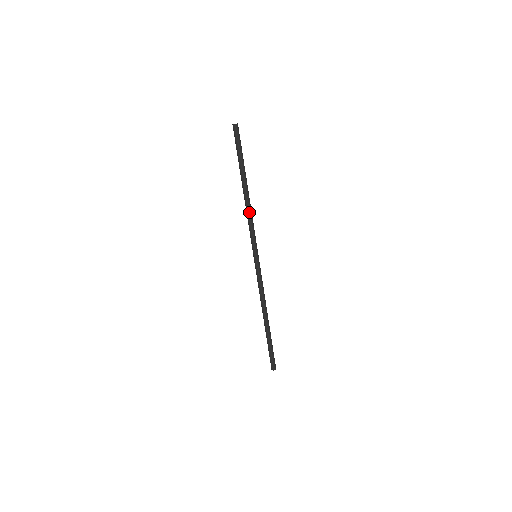
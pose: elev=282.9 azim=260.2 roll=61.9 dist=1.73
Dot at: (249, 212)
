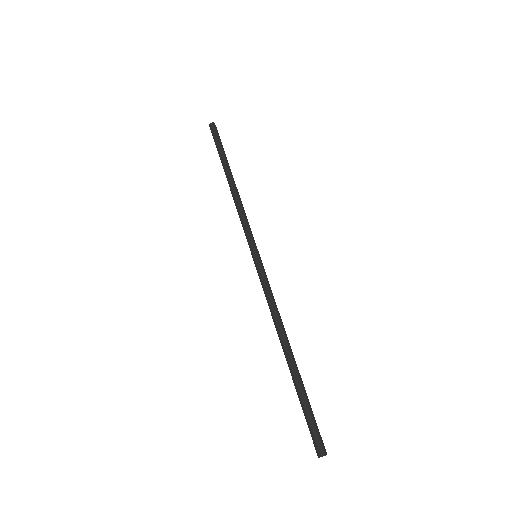
Dot at: (238, 202)
